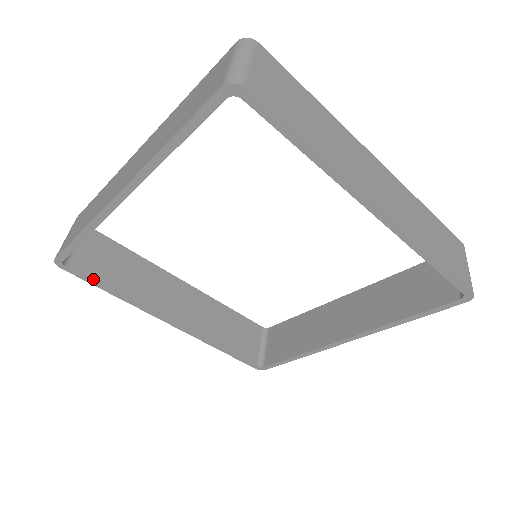
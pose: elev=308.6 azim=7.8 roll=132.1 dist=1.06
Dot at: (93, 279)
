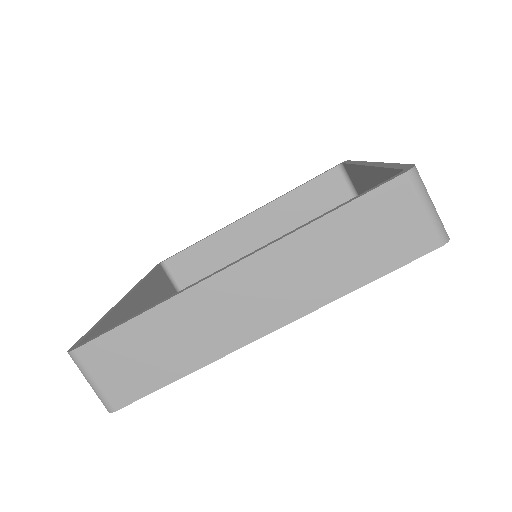
Dot at: occluded
